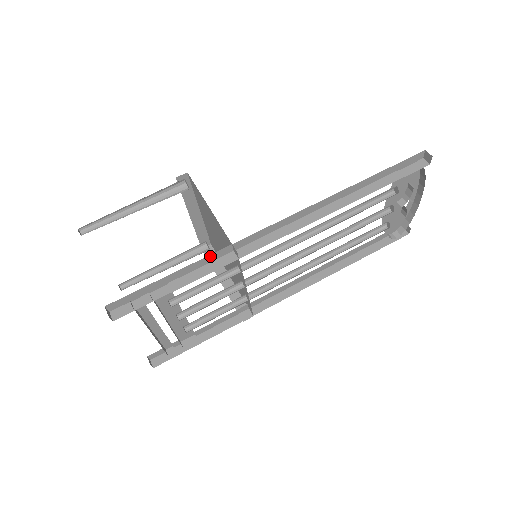
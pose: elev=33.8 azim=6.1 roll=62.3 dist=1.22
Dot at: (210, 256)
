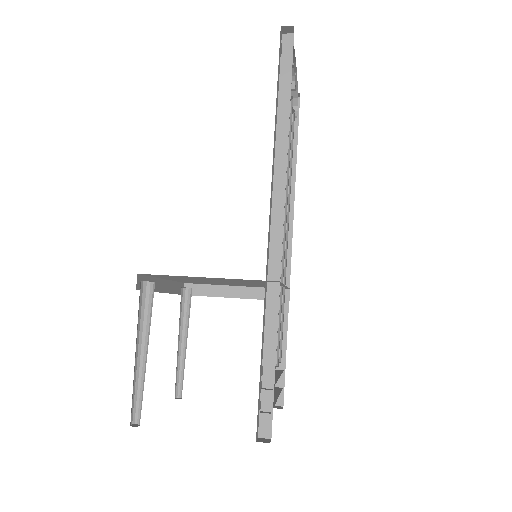
Dot at: (264, 309)
